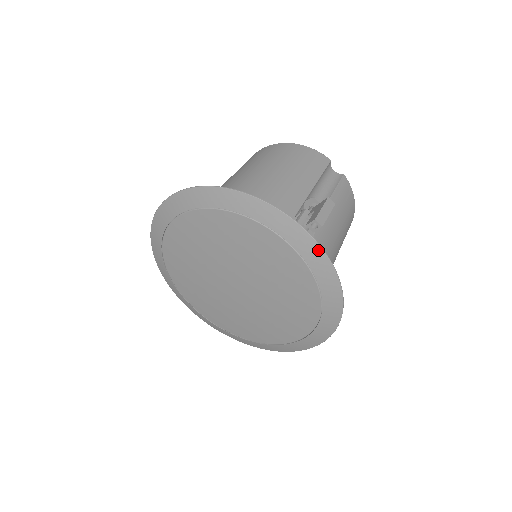
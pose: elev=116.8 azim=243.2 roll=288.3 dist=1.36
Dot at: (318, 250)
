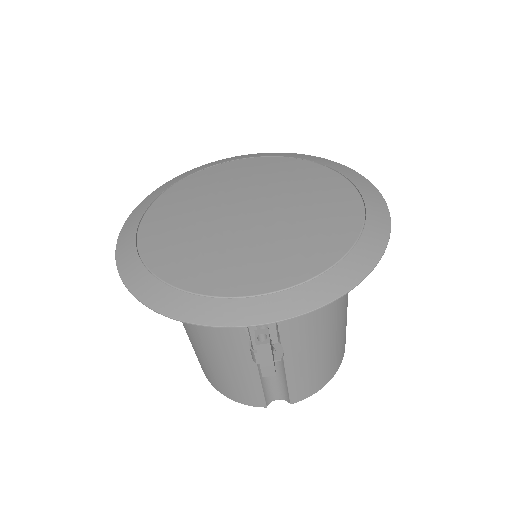
Dot at: (360, 176)
